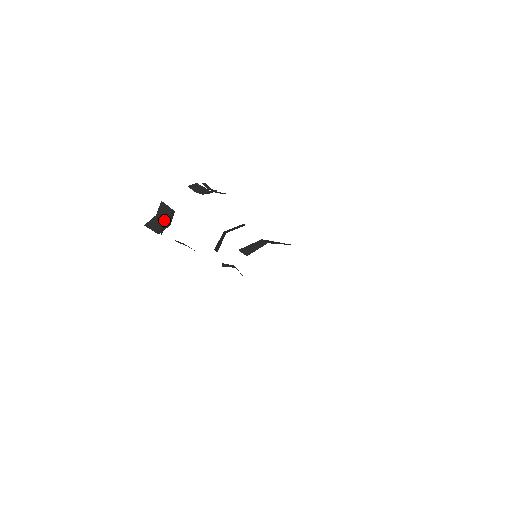
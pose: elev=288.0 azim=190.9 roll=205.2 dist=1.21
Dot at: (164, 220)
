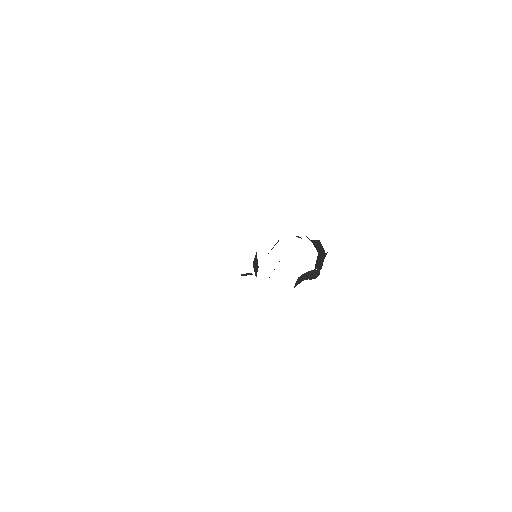
Dot at: occluded
